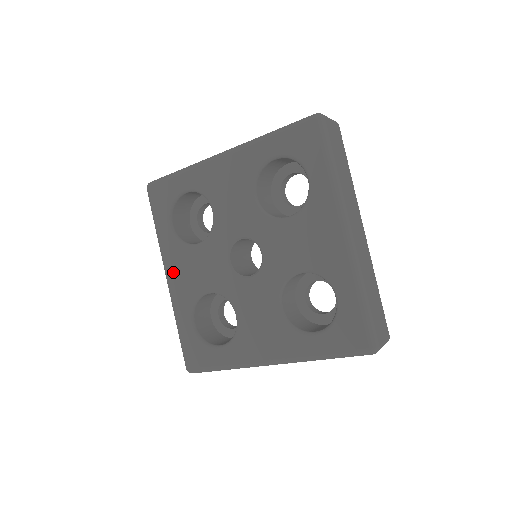
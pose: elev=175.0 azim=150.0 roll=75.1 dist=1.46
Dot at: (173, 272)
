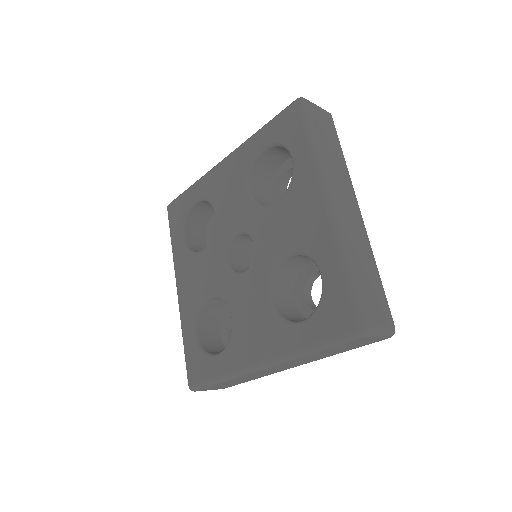
Dot at: (182, 283)
